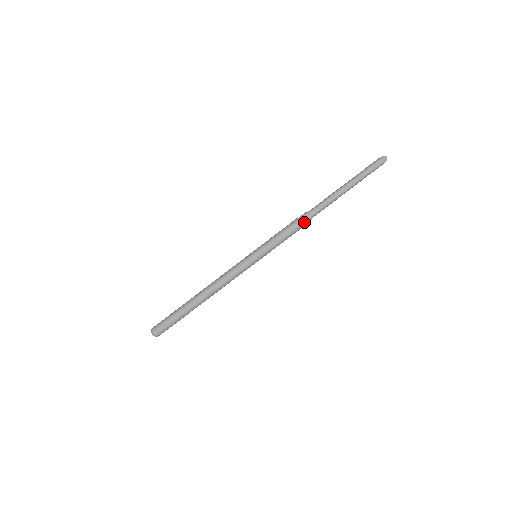
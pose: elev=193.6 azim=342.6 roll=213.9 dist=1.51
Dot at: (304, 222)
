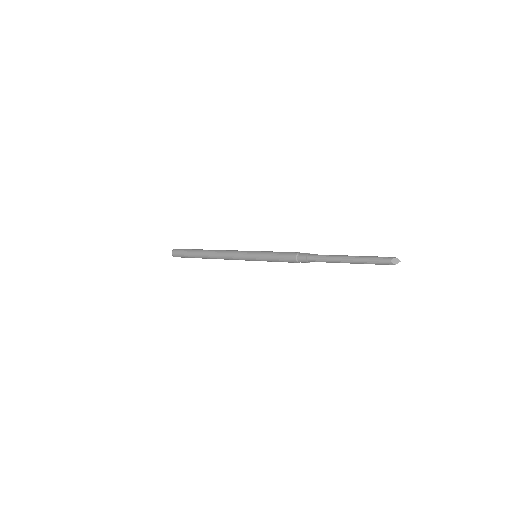
Dot at: (299, 259)
